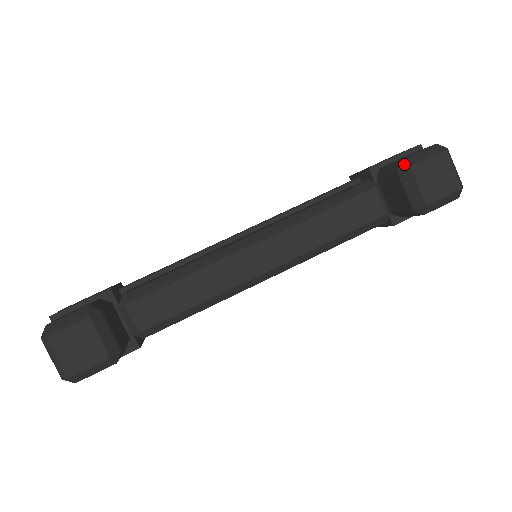
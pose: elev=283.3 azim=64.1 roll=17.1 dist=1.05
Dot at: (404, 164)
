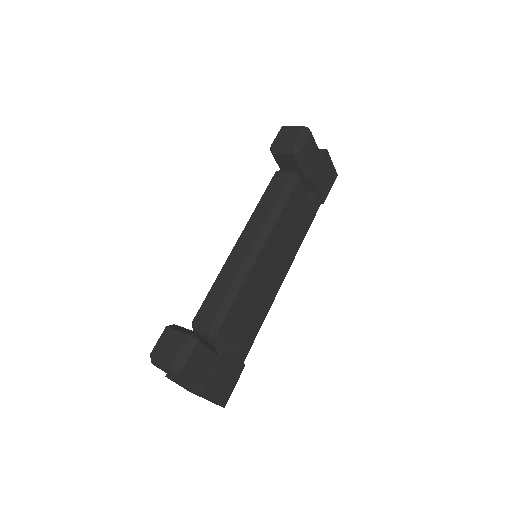
Dot at: (270, 148)
